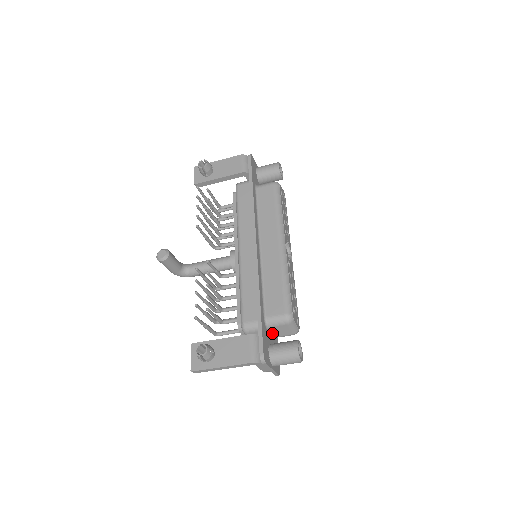
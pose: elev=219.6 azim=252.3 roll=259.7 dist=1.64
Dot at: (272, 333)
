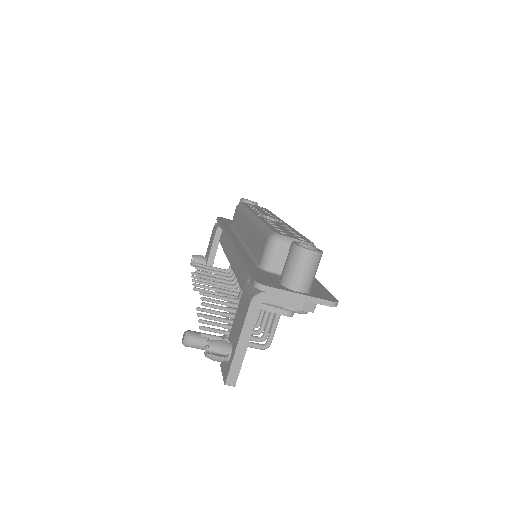
Dot at: occluded
